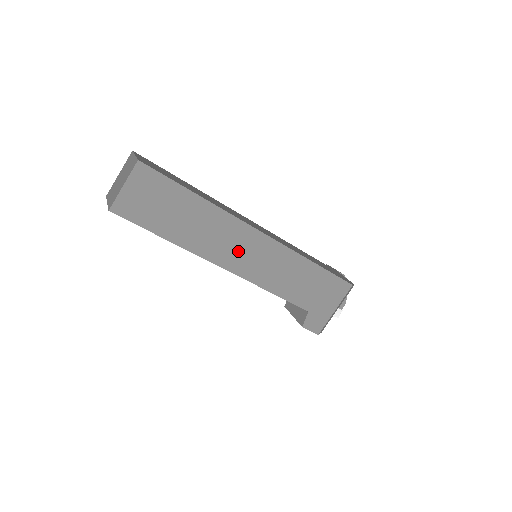
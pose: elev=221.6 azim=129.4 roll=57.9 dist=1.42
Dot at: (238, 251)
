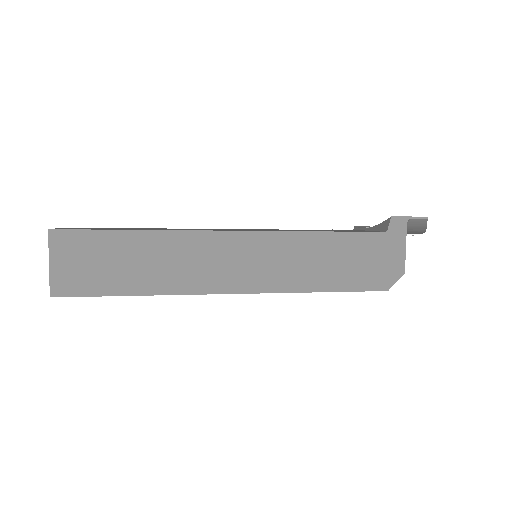
Dot at: occluded
